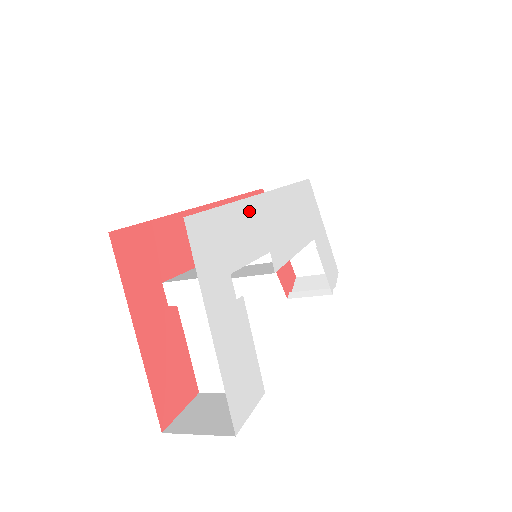
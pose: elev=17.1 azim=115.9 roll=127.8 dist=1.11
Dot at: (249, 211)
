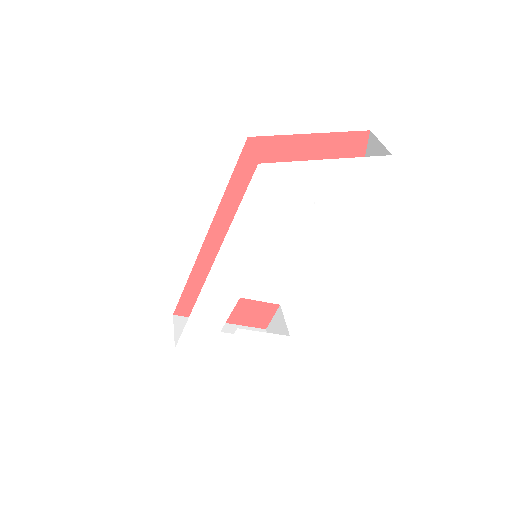
Dot at: (207, 298)
